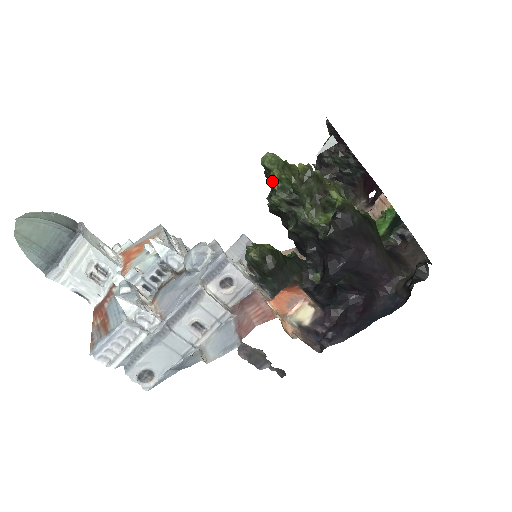
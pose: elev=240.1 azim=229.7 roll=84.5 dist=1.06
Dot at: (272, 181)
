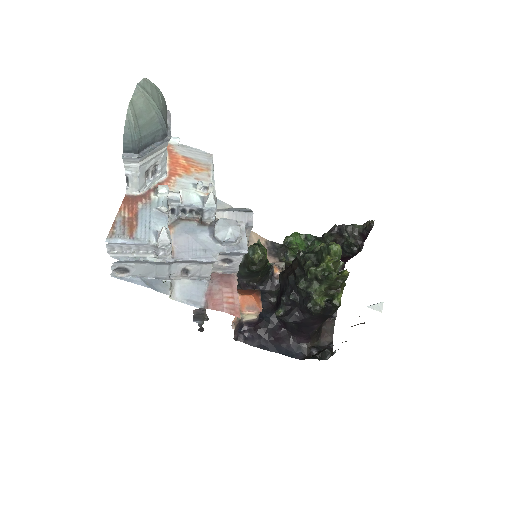
Dot at: (324, 261)
